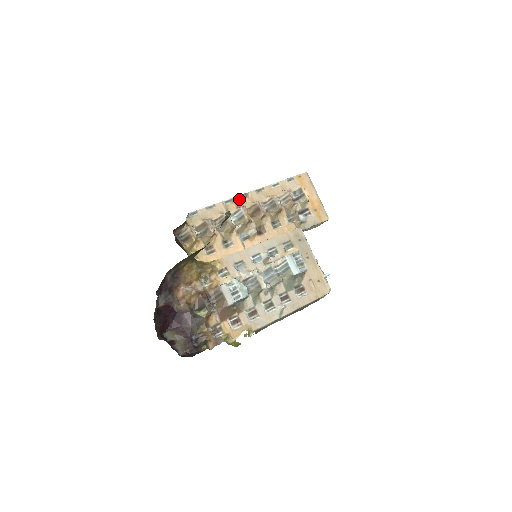
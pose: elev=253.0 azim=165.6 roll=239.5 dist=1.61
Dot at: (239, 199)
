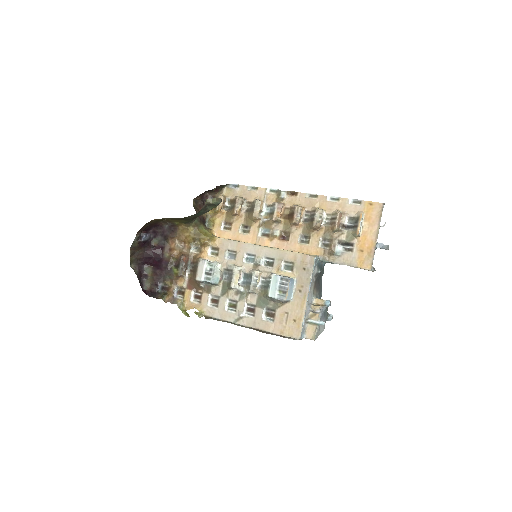
Dot at: (282, 194)
